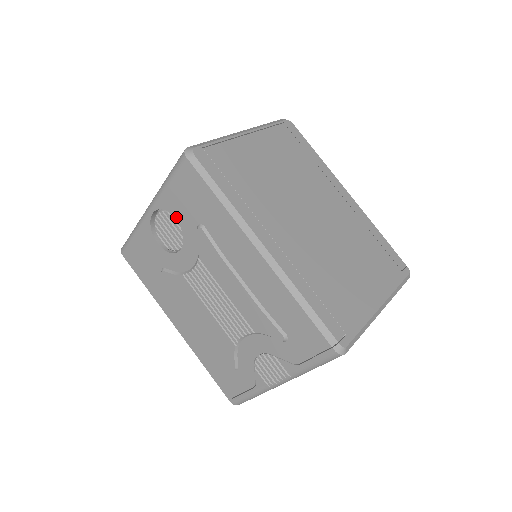
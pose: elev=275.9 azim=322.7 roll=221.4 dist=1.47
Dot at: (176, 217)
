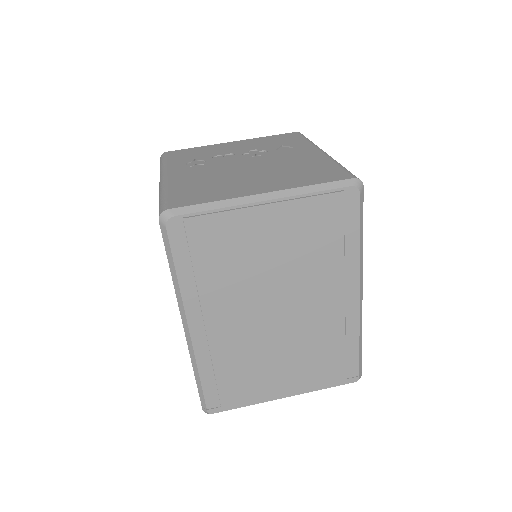
Dot at: occluded
